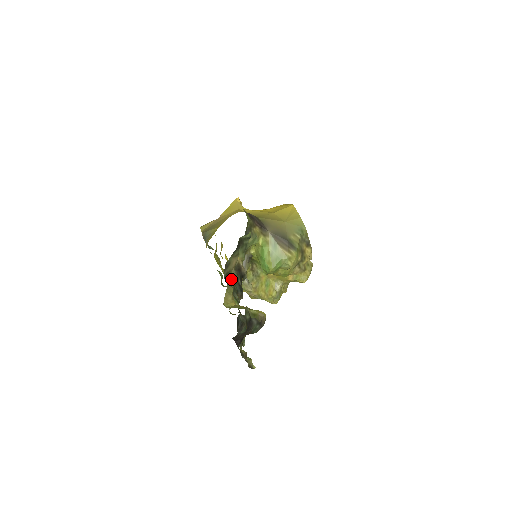
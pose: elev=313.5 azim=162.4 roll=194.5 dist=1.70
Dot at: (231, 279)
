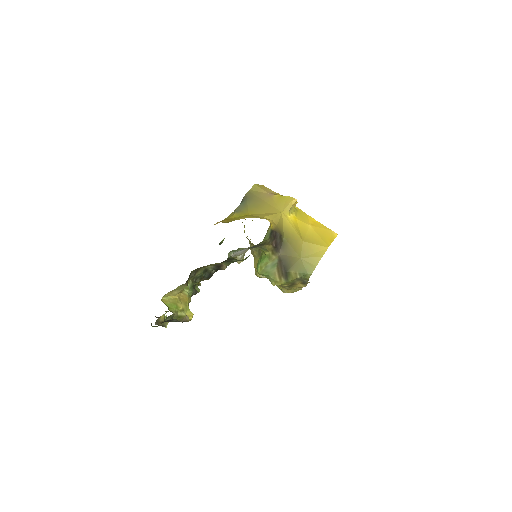
Dot at: (202, 271)
